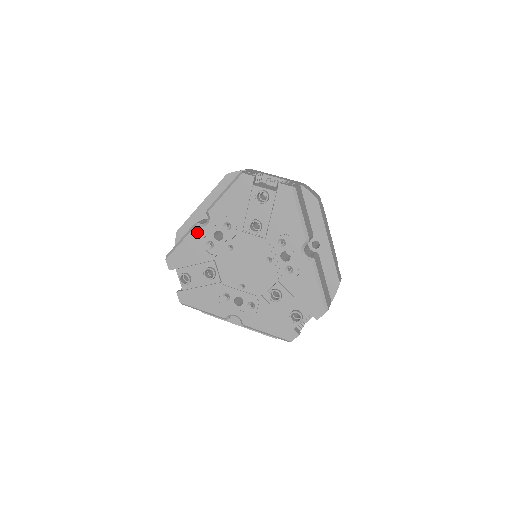
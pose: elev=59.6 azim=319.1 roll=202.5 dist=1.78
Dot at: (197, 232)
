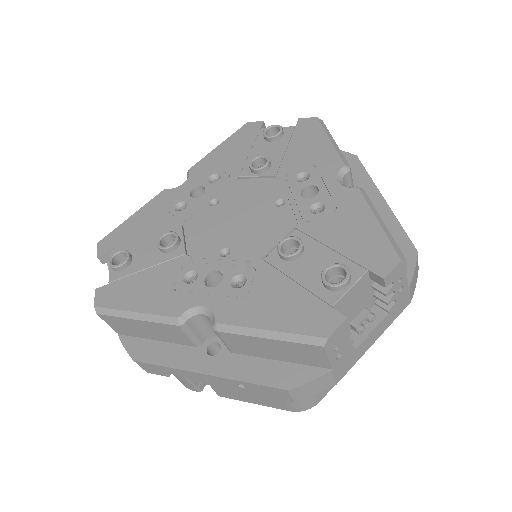
Dot at: (164, 196)
